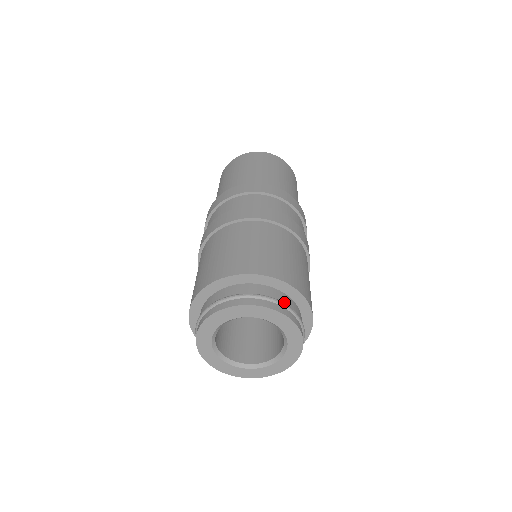
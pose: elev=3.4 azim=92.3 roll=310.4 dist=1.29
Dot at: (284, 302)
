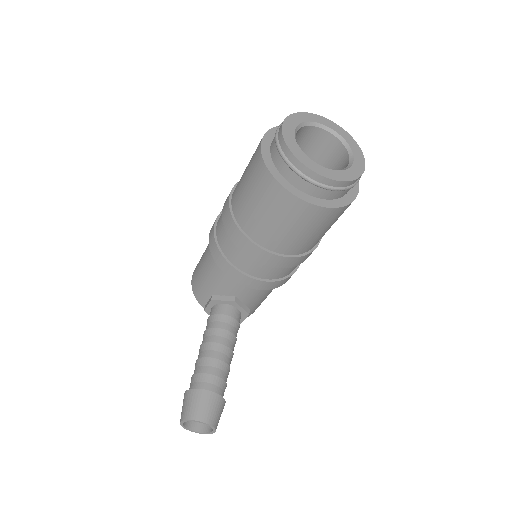
Dot at: occluded
